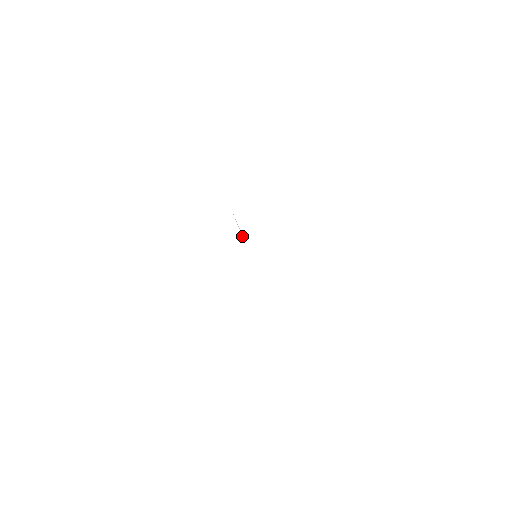
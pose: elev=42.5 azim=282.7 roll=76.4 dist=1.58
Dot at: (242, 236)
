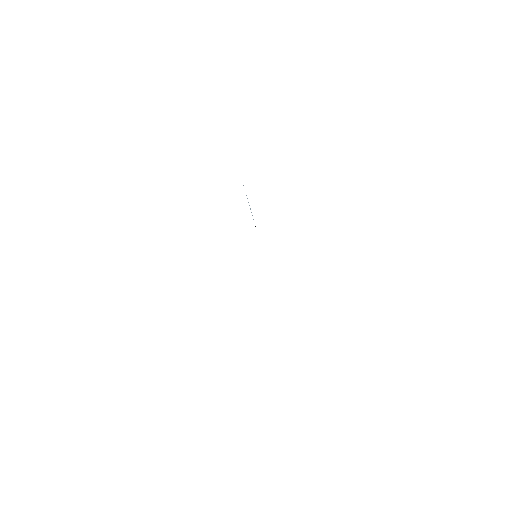
Dot at: occluded
